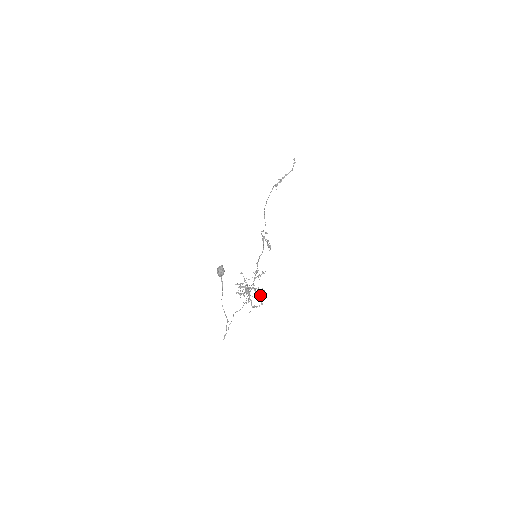
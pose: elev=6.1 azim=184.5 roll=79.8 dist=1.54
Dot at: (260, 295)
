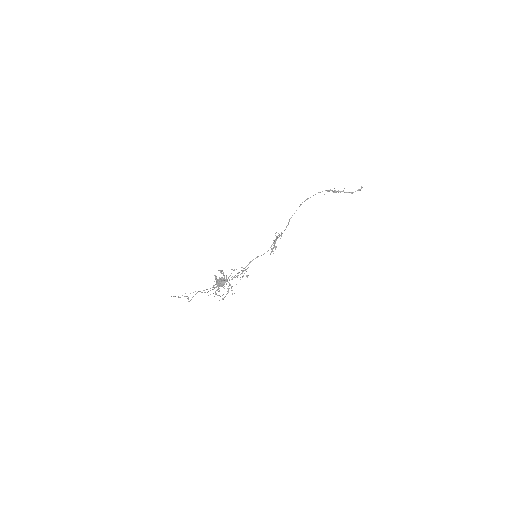
Dot at: occluded
